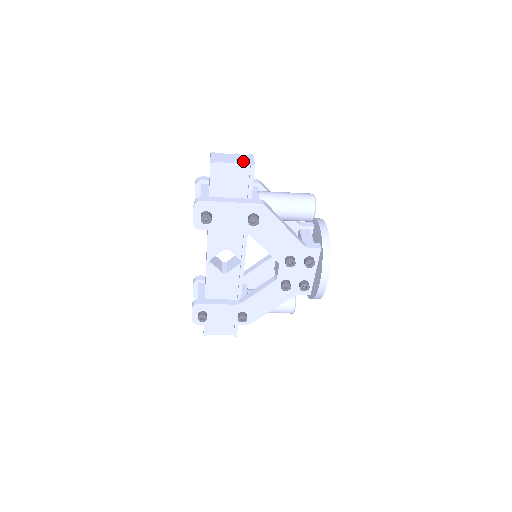
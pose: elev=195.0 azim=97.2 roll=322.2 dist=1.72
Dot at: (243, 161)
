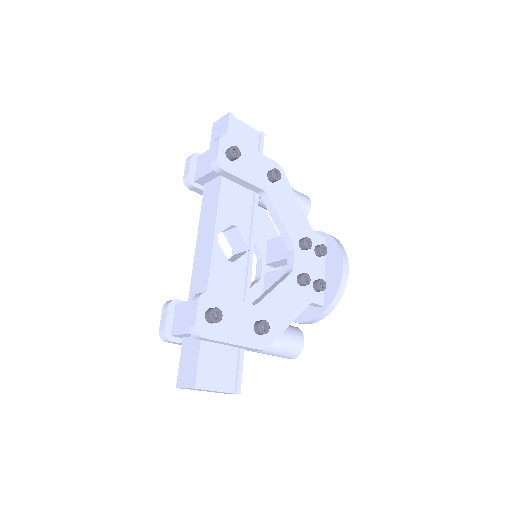
Dot at: occluded
